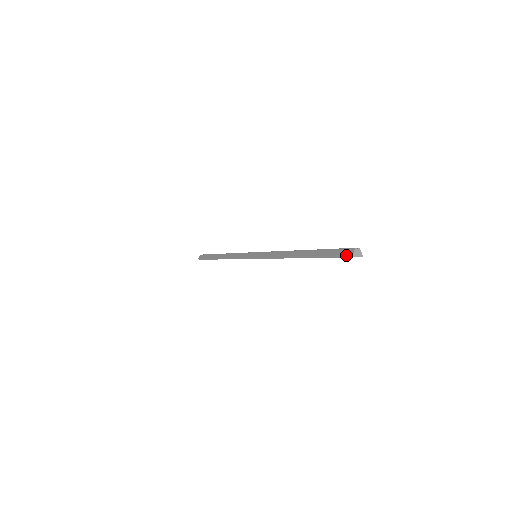
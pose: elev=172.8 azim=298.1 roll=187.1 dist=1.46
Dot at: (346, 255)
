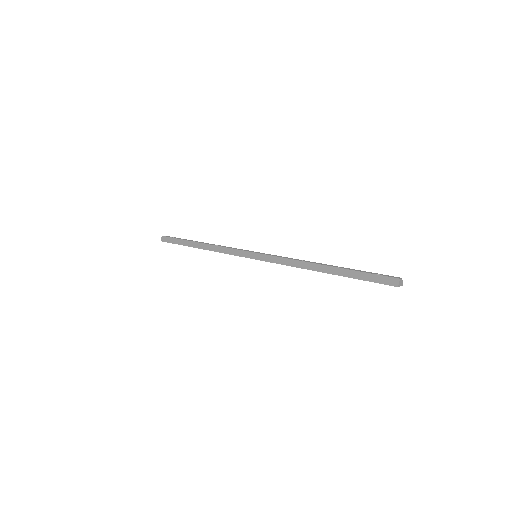
Dot at: (390, 283)
